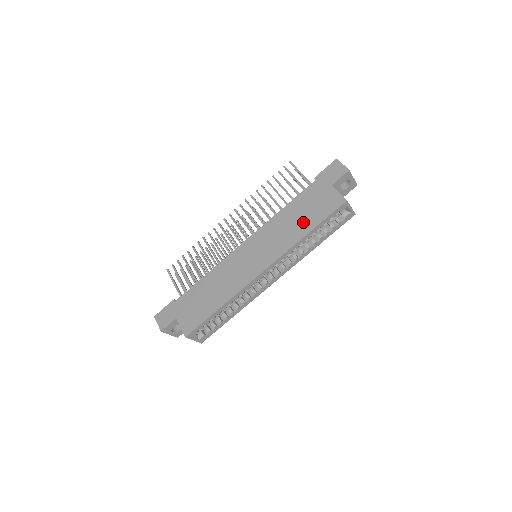
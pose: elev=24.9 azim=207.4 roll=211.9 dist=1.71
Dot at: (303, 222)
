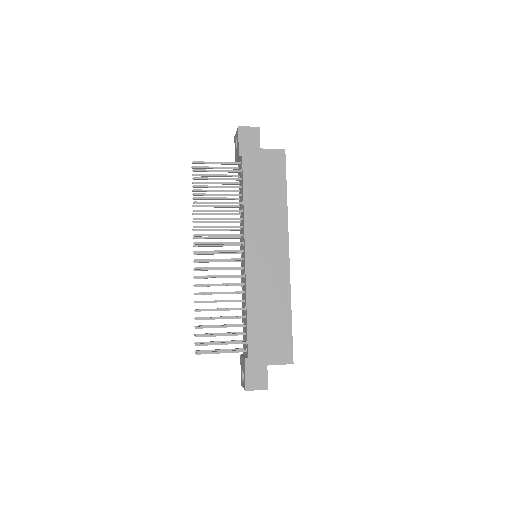
Dot at: (273, 193)
